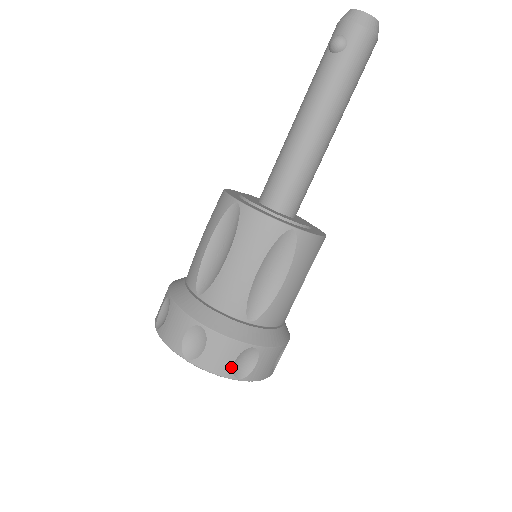
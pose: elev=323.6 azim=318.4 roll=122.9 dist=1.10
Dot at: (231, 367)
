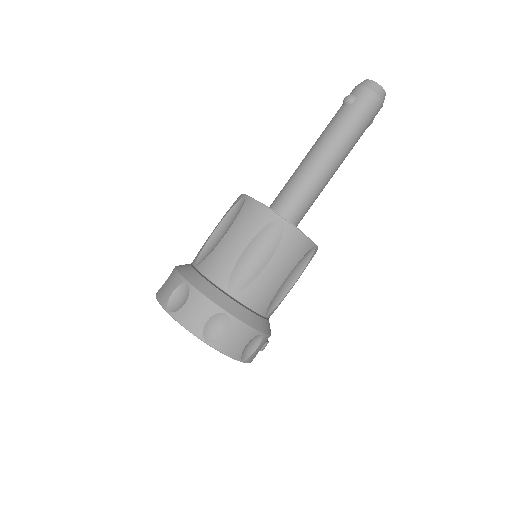
Dot at: (202, 326)
